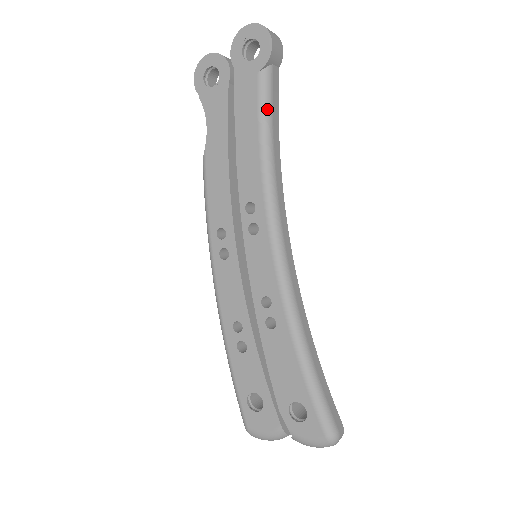
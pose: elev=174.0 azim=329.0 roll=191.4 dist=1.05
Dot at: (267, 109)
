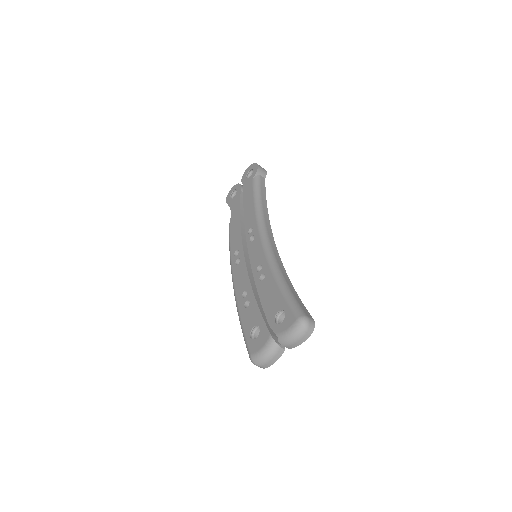
Dot at: (257, 189)
